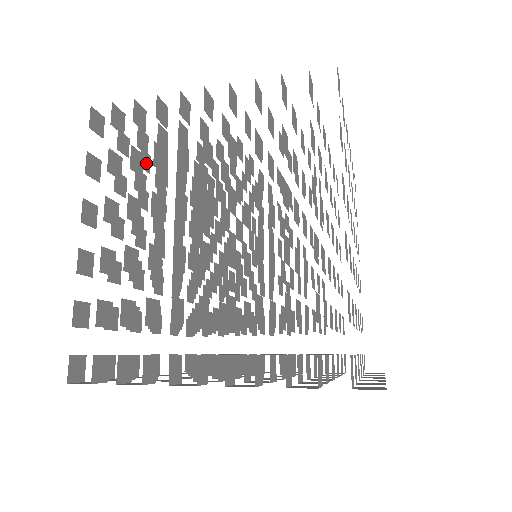
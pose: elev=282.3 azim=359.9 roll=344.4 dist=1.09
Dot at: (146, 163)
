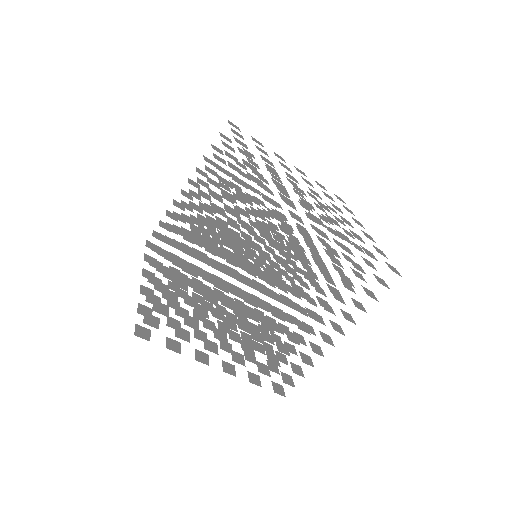
Dot at: occluded
